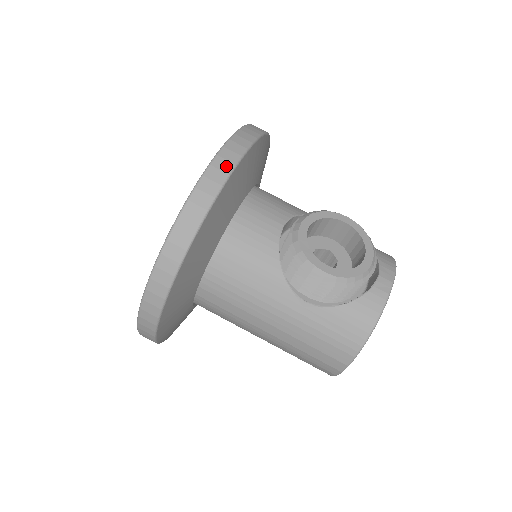
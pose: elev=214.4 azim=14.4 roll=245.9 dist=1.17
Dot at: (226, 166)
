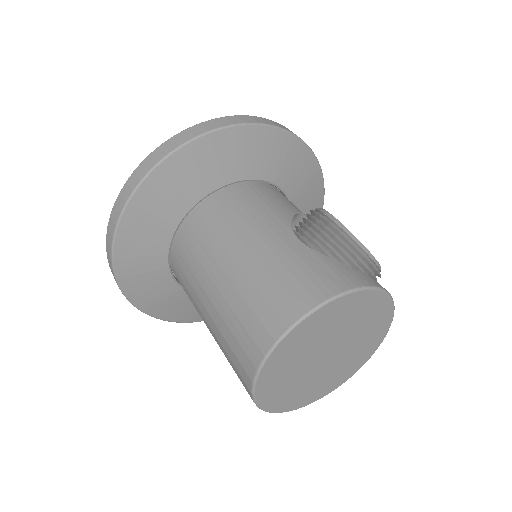
Dot at: occluded
